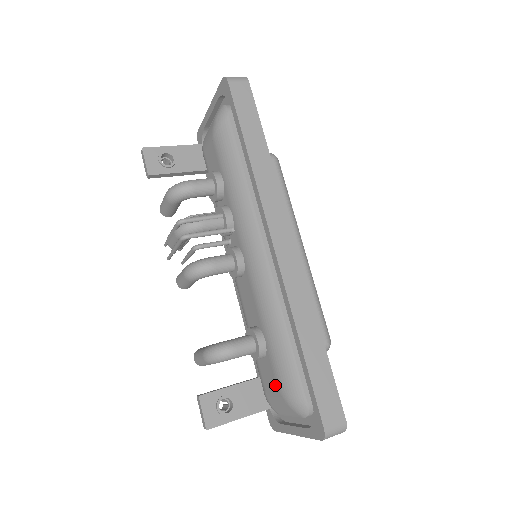
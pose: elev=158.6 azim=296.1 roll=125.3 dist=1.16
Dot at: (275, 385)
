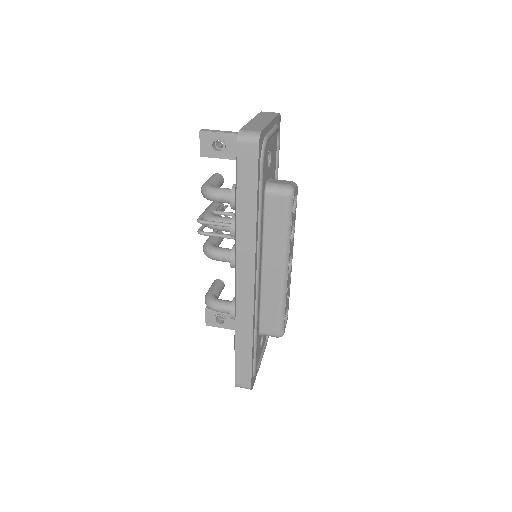
Dot at: occluded
